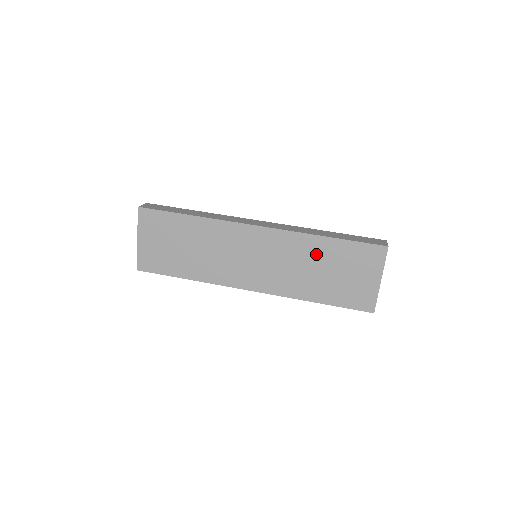
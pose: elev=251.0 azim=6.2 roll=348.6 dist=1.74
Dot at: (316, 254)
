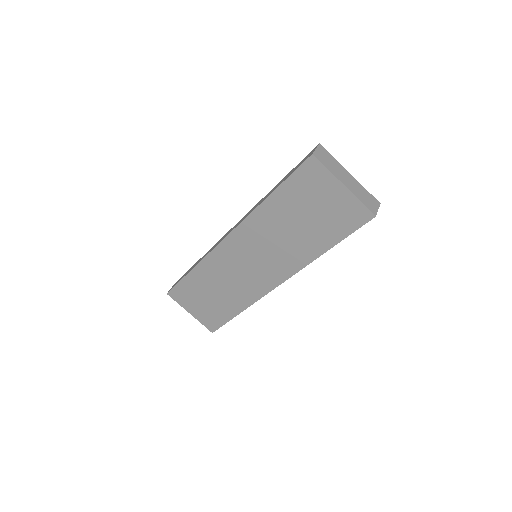
Dot at: (278, 217)
